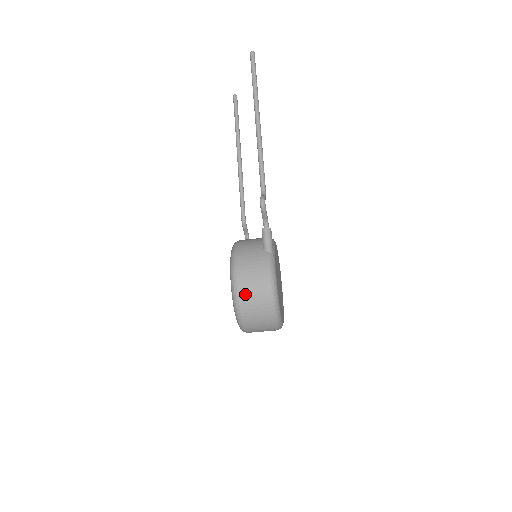
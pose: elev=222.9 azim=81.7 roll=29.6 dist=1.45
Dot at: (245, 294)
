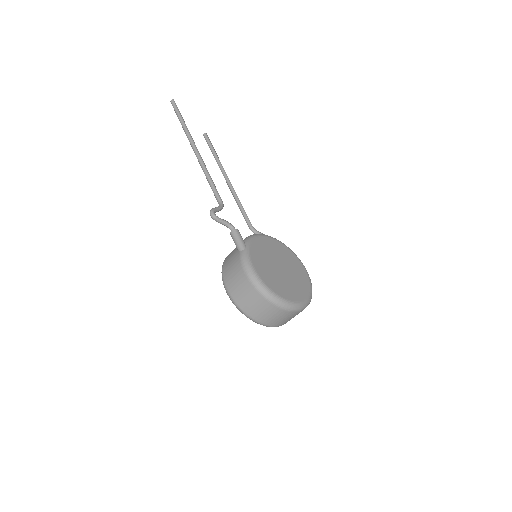
Dot at: (238, 297)
